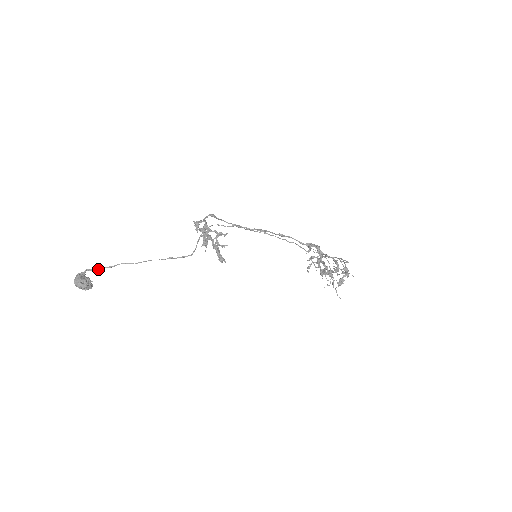
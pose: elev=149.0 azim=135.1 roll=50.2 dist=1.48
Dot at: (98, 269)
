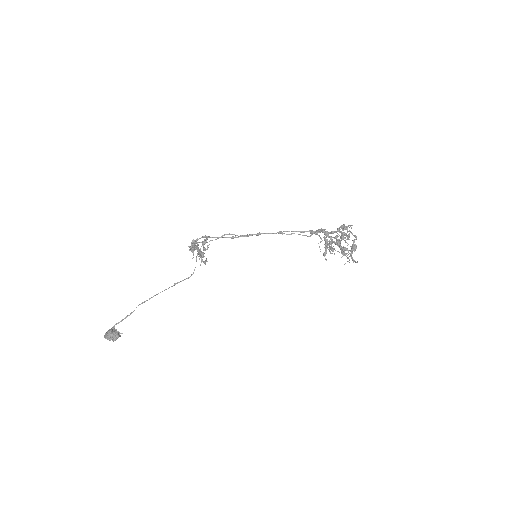
Dot at: (123, 319)
